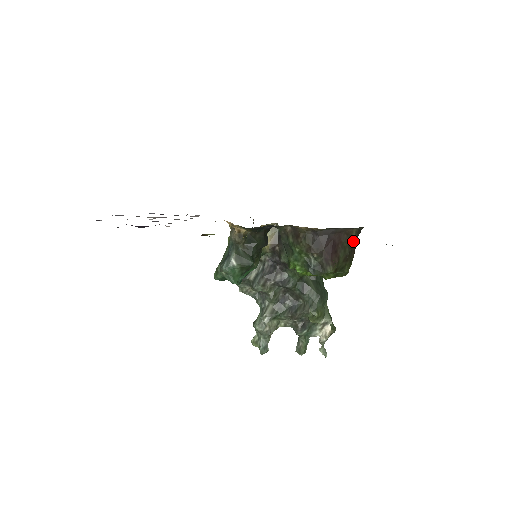
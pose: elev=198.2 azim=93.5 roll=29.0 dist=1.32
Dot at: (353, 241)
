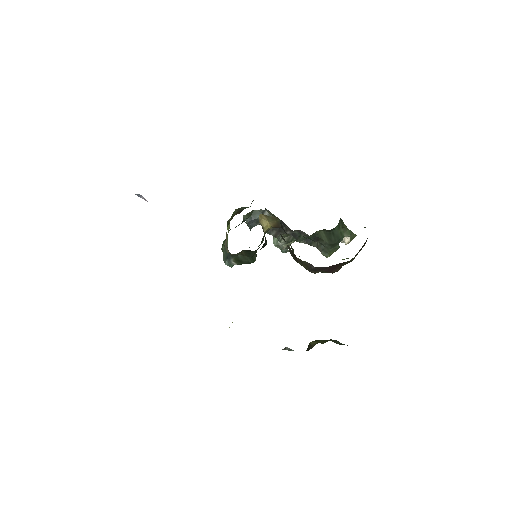
Dot at: occluded
